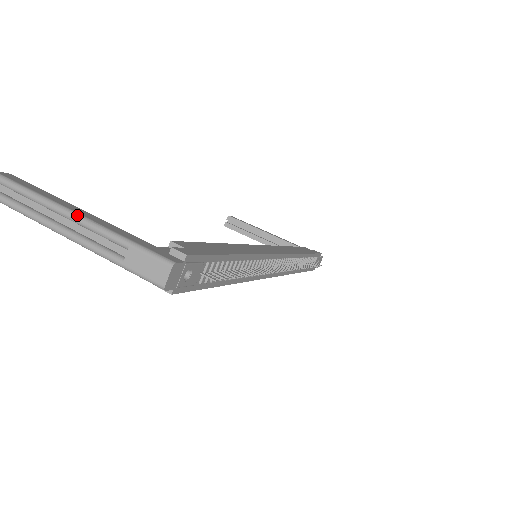
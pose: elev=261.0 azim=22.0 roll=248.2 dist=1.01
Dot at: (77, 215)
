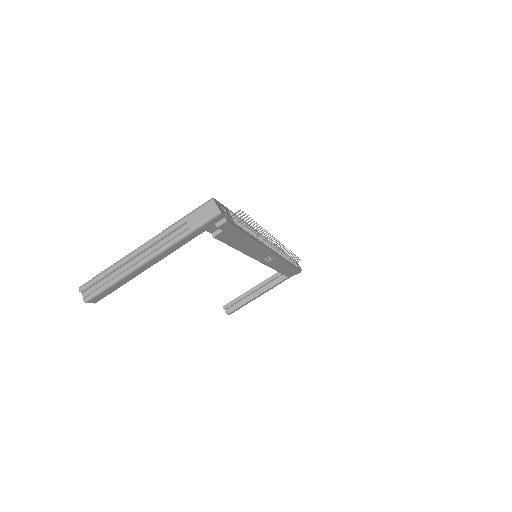
Dot at: (146, 242)
